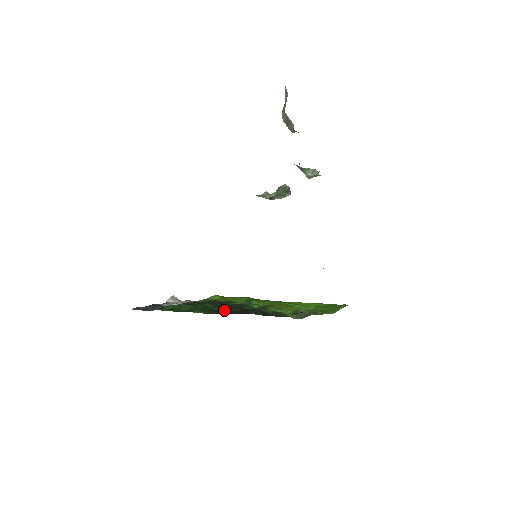
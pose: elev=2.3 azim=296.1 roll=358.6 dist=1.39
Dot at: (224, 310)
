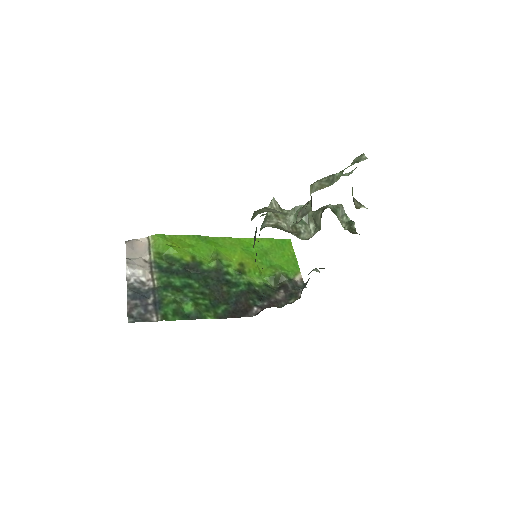
Dot at: (216, 293)
